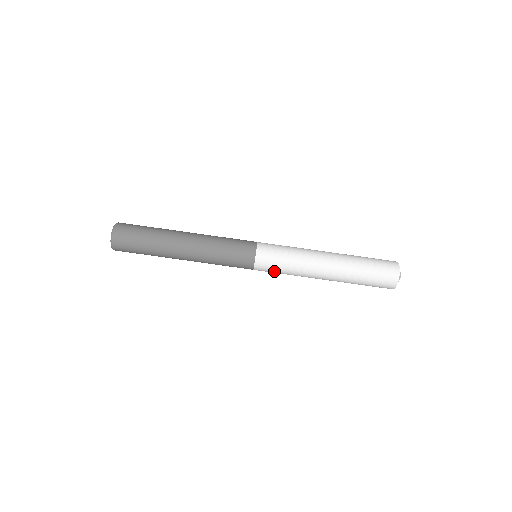
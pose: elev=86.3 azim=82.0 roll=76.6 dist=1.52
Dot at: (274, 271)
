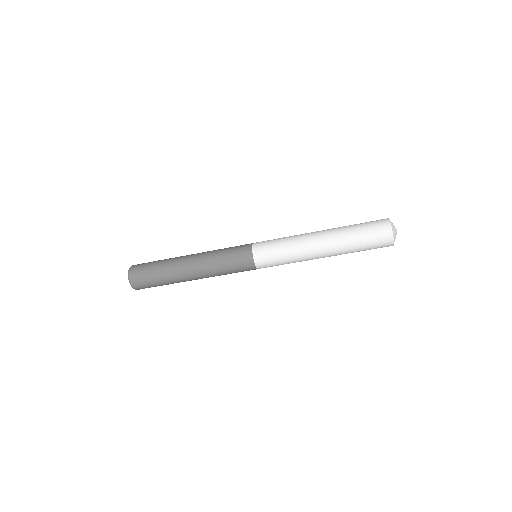
Dot at: (276, 265)
